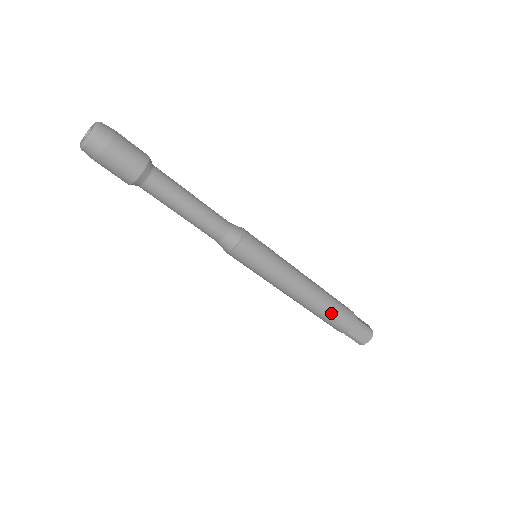
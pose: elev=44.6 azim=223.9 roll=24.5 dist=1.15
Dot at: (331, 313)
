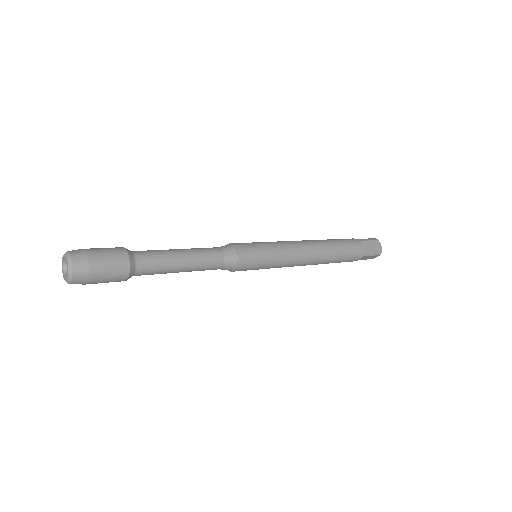
Dot at: (336, 262)
